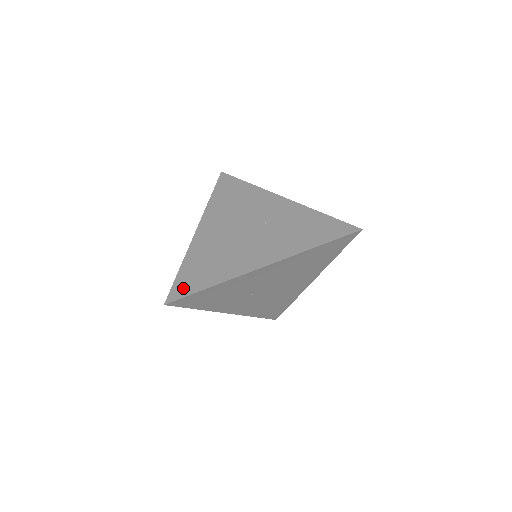
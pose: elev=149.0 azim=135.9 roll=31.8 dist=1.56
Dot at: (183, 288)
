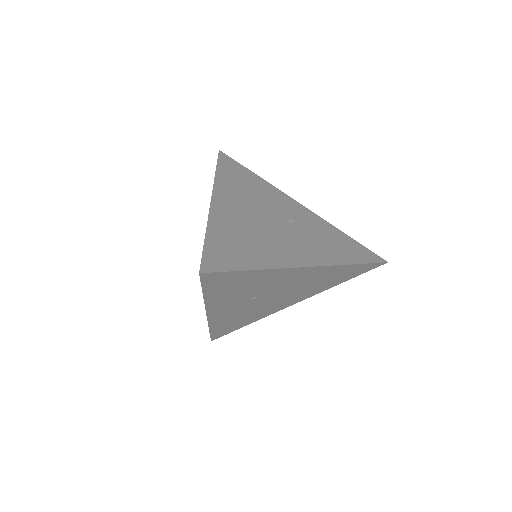
Dot at: (219, 260)
